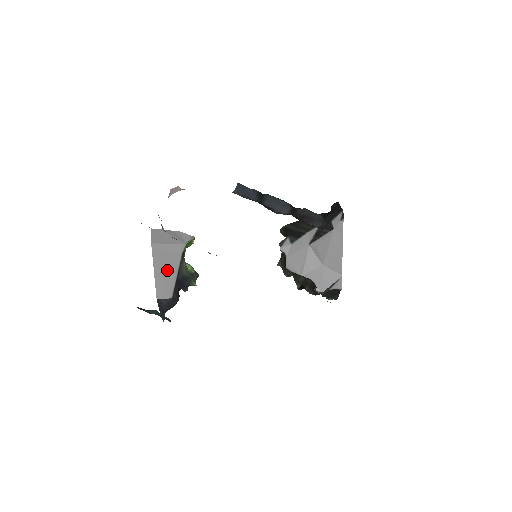
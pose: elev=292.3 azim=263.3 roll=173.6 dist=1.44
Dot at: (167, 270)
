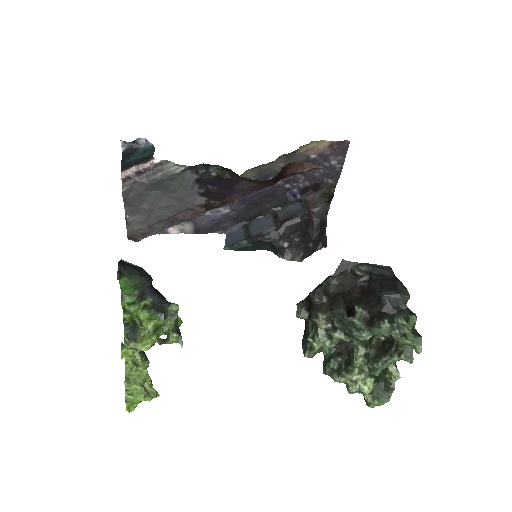
Dot at: occluded
